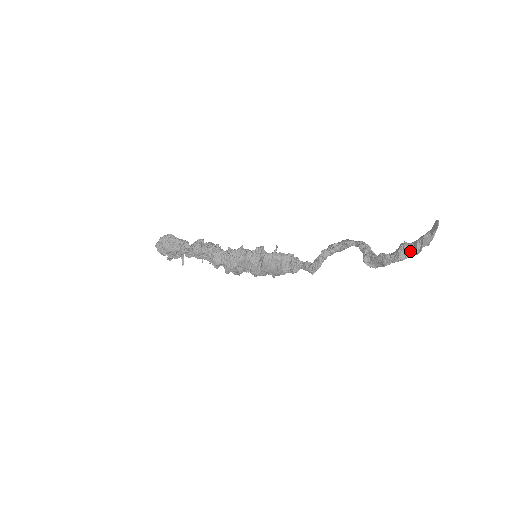
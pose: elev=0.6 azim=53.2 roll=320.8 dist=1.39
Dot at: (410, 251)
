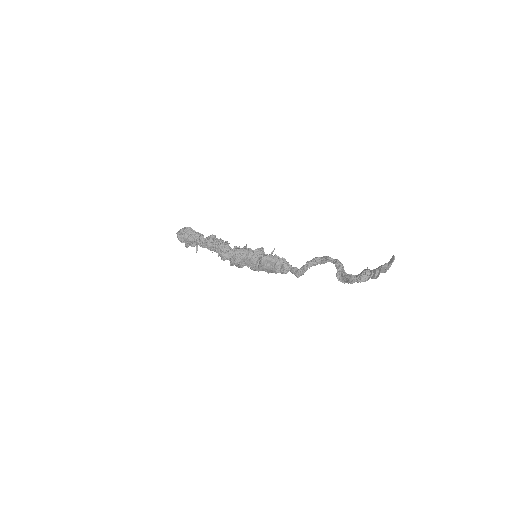
Dot at: (370, 276)
